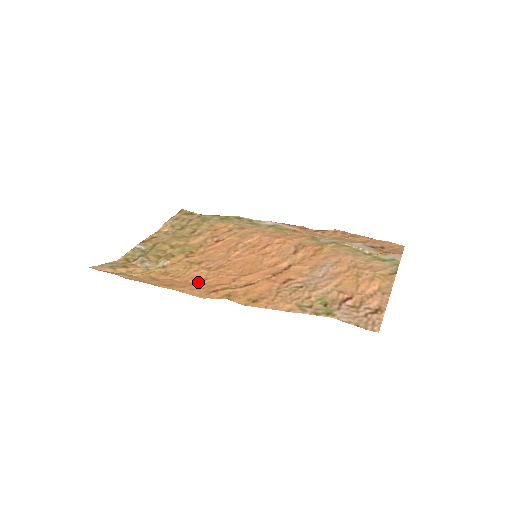
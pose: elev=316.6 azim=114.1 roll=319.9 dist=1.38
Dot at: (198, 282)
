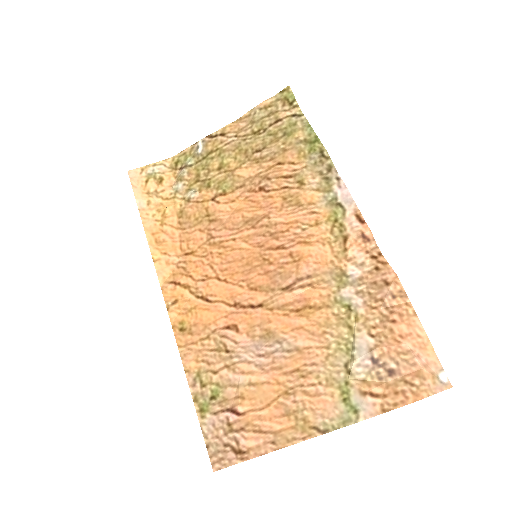
Dot at: (185, 252)
